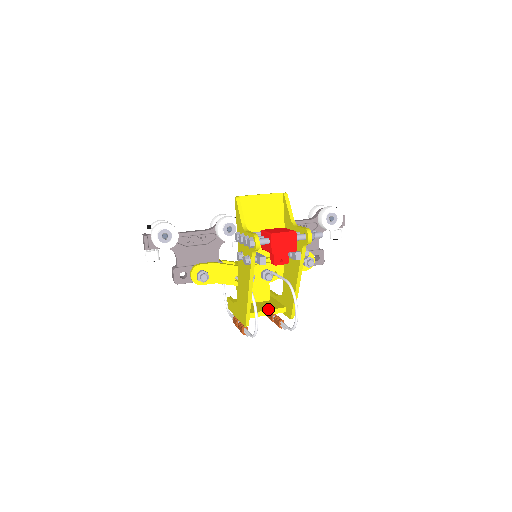
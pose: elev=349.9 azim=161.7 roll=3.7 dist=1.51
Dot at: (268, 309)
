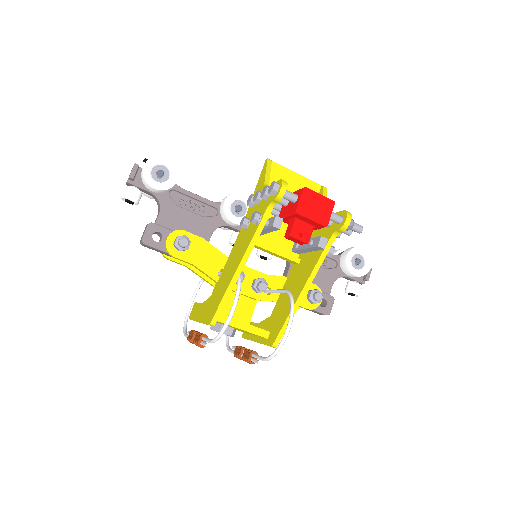
Dot at: (246, 323)
